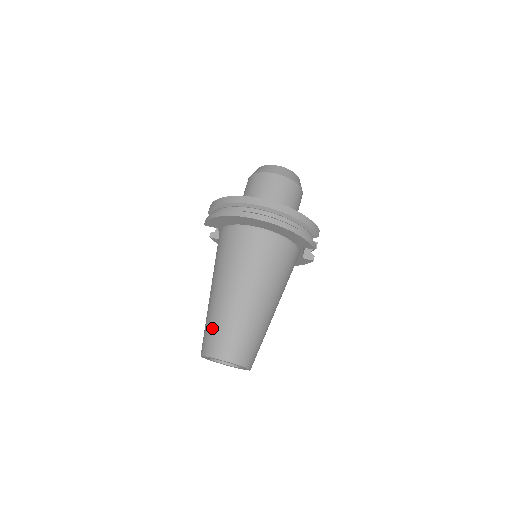
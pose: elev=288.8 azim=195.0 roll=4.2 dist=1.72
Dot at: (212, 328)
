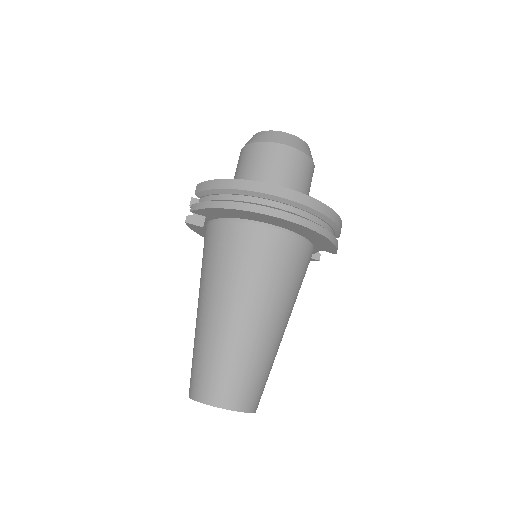
Dot at: (213, 365)
